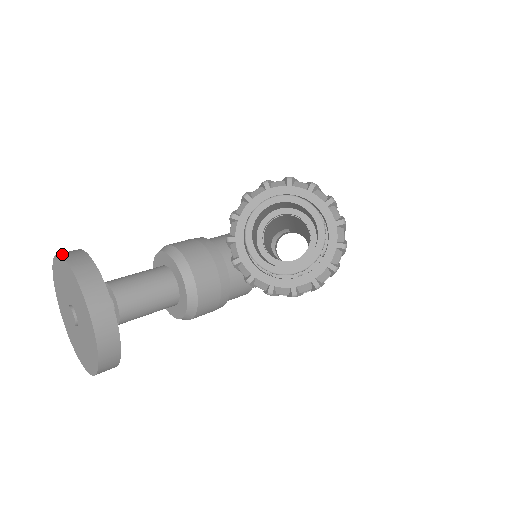
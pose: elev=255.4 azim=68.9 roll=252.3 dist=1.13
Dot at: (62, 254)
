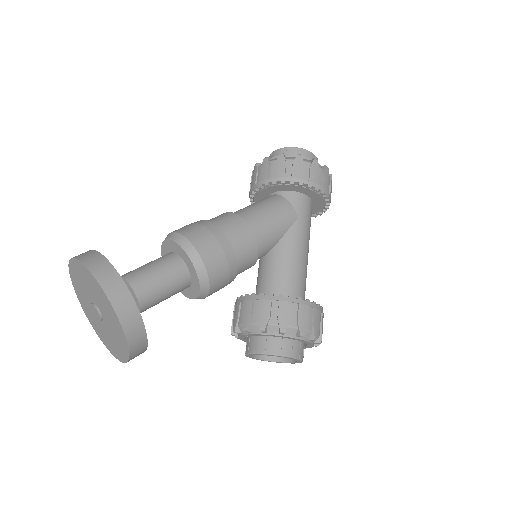
Dot at: (124, 326)
